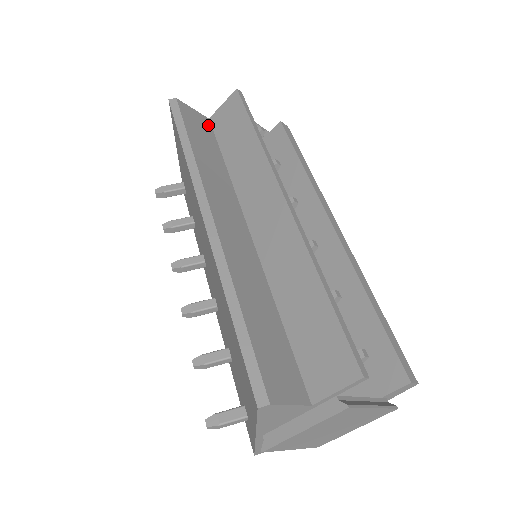
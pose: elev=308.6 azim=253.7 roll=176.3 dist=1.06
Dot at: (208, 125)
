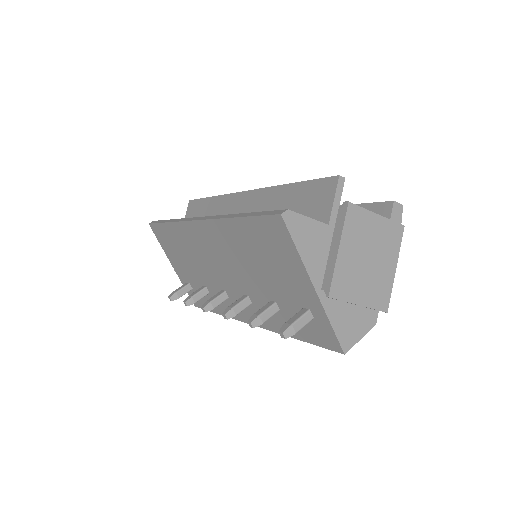
Dot at: occluded
